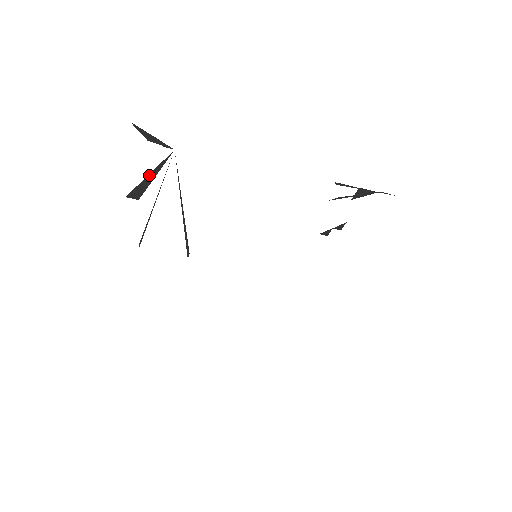
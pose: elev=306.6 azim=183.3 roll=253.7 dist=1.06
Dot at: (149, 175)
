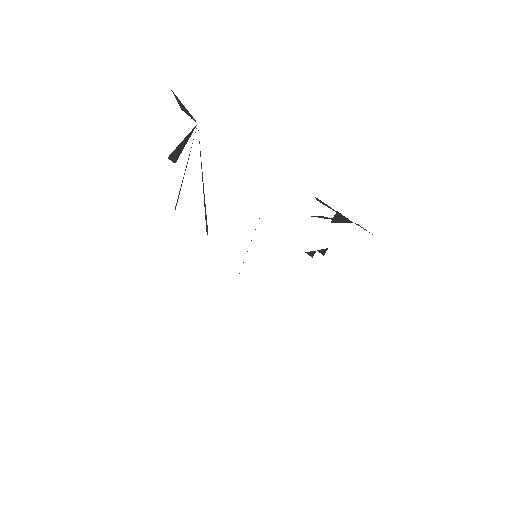
Dot at: (182, 142)
